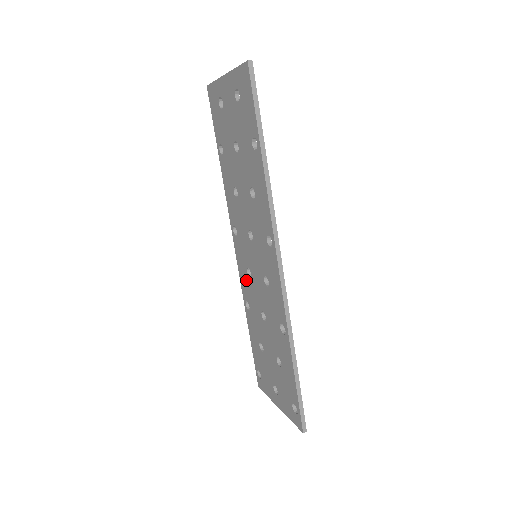
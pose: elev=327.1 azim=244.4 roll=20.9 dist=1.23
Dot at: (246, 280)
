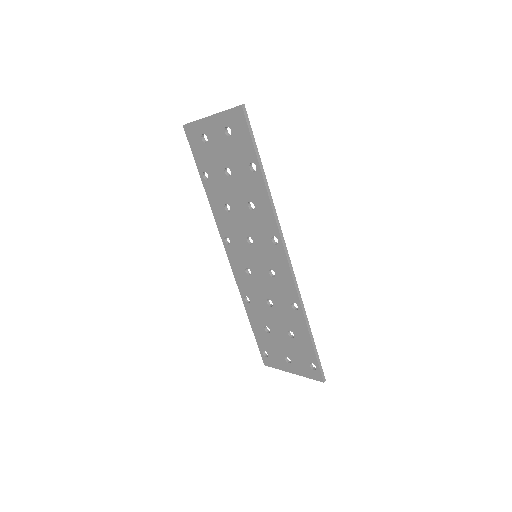
Dot at: (244, 279)
